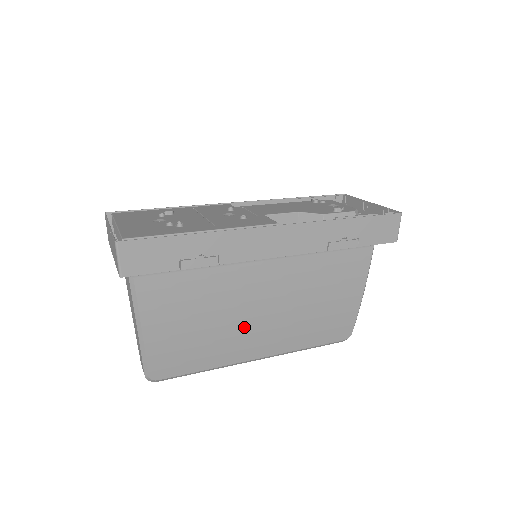
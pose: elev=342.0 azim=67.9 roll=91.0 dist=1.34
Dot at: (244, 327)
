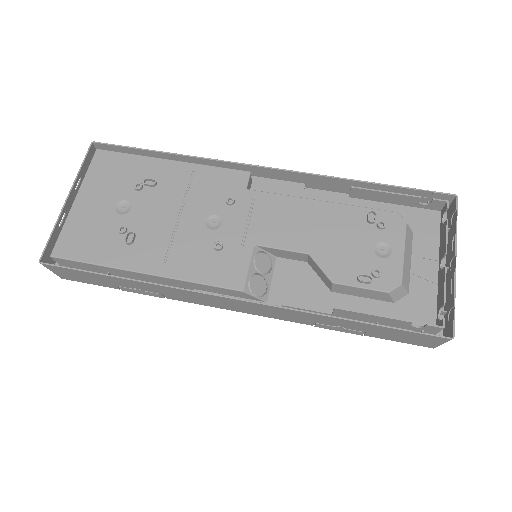
Dot at: occluded
